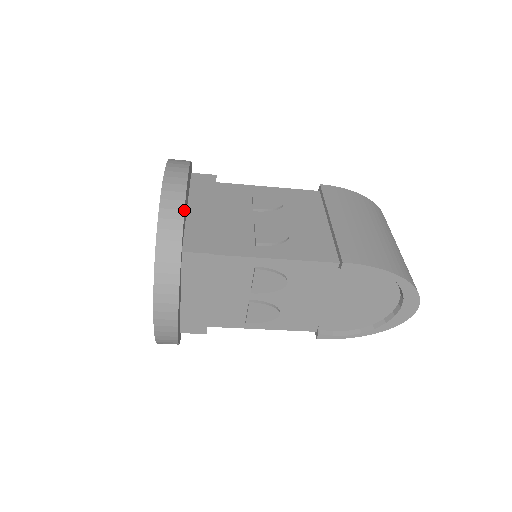
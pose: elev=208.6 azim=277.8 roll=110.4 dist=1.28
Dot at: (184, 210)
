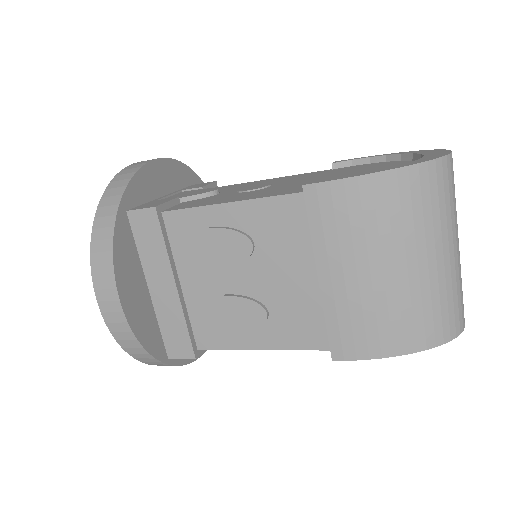
Dot at: (143, 348)
